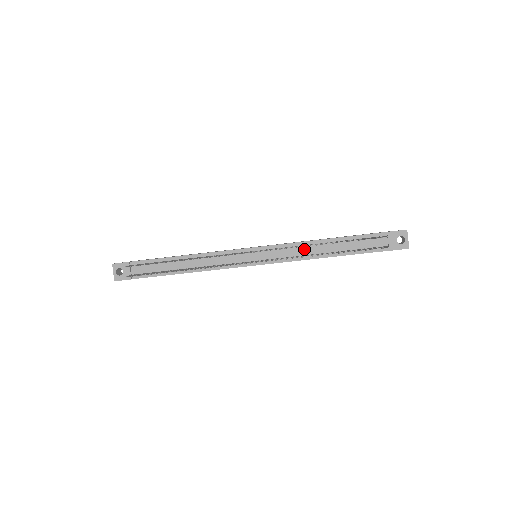
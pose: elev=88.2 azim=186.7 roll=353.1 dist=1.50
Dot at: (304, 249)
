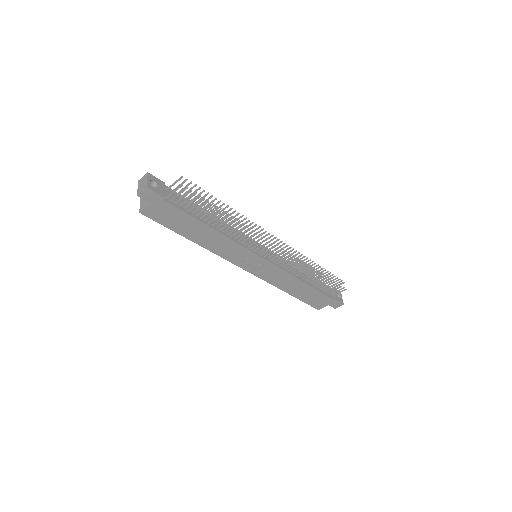
Dot at: occluded
